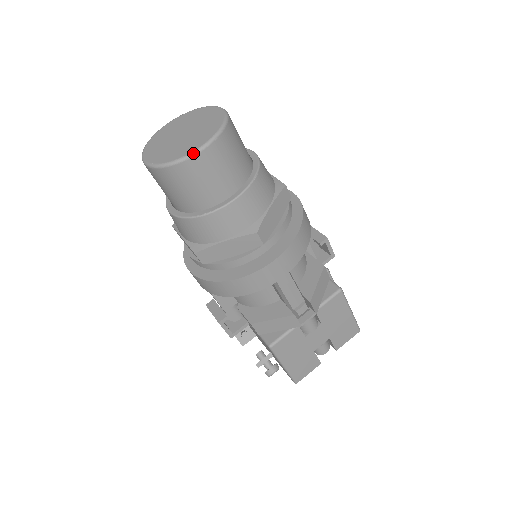
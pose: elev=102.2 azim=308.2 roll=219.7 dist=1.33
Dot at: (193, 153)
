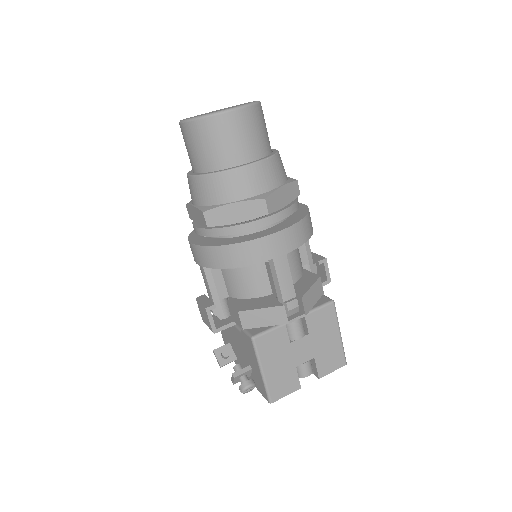
Dot at: (226, 110)
